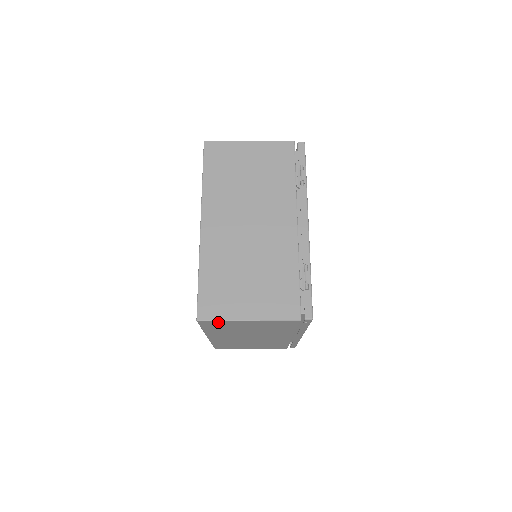
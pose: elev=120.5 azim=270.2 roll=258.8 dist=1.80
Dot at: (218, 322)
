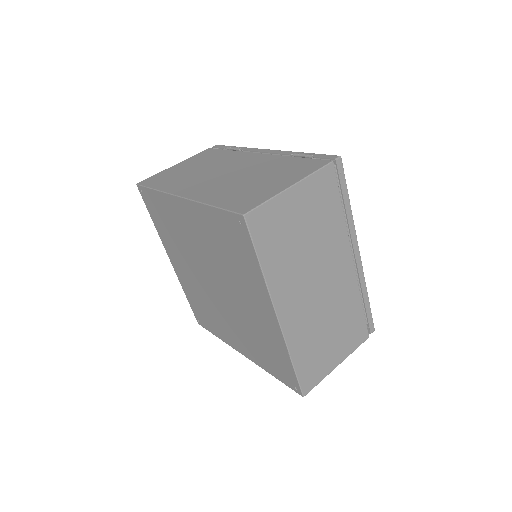
Dot at: (266, 211)
